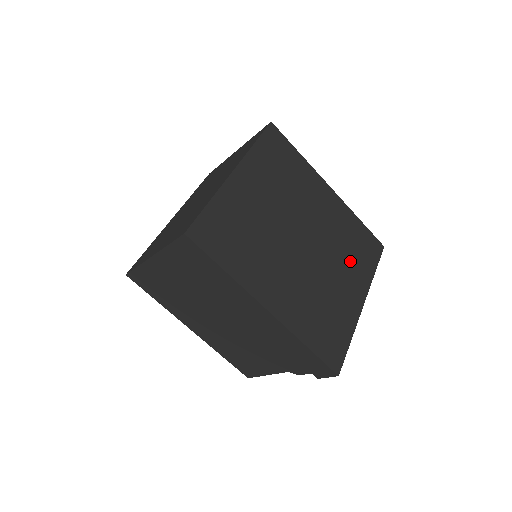
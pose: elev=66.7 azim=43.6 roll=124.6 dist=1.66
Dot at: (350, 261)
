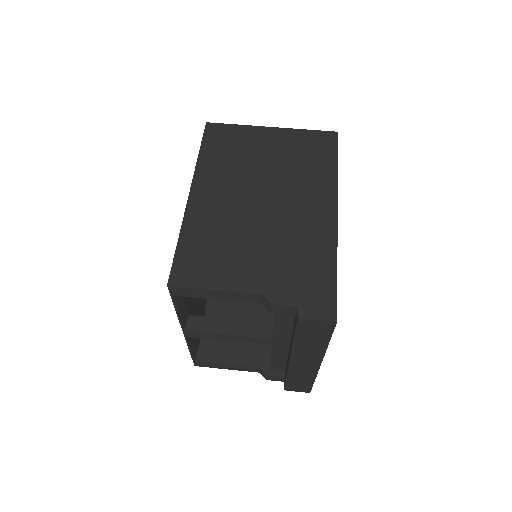
Dot at: occluded
